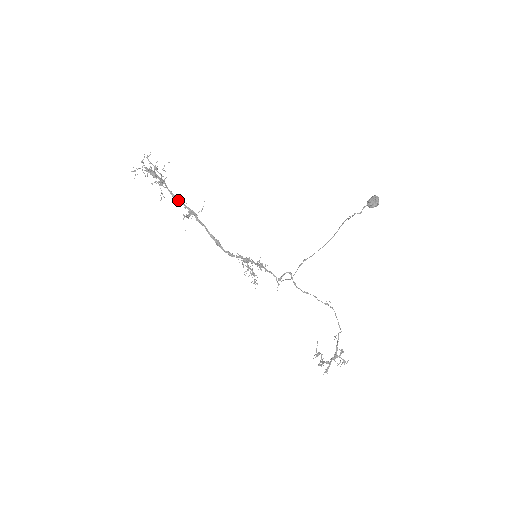
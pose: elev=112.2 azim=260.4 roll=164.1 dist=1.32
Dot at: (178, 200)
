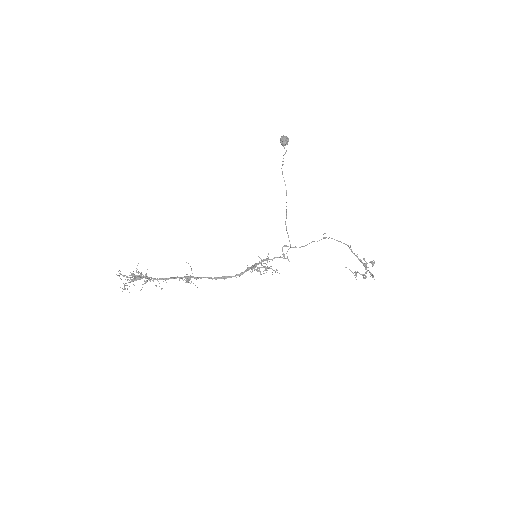
Dot at: occluded
